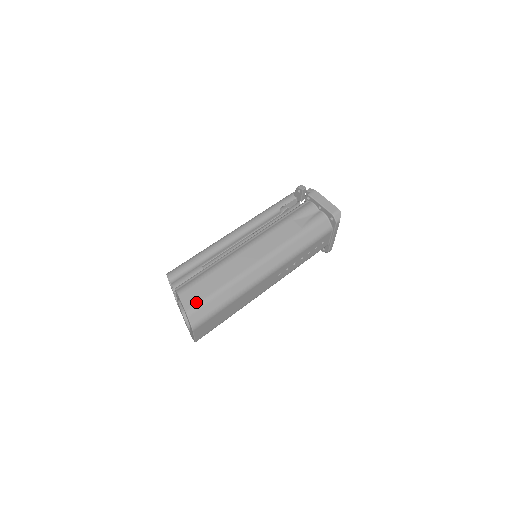
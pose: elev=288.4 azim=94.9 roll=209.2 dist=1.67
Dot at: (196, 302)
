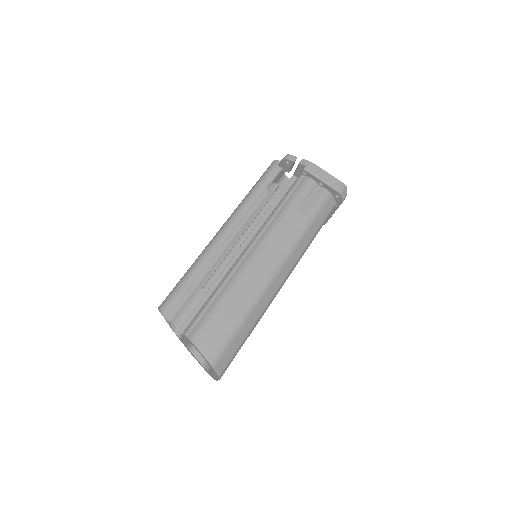
Dot at: (218, 347)
